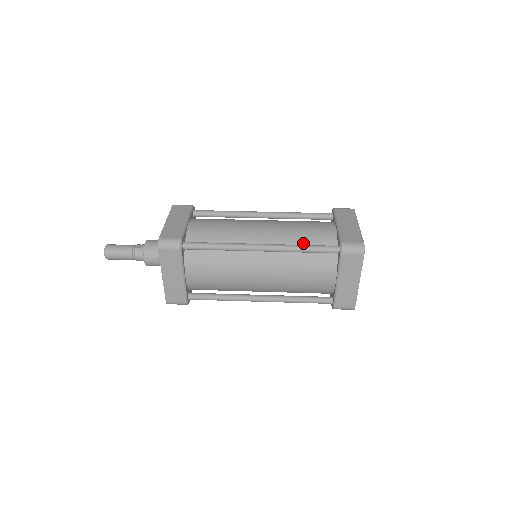
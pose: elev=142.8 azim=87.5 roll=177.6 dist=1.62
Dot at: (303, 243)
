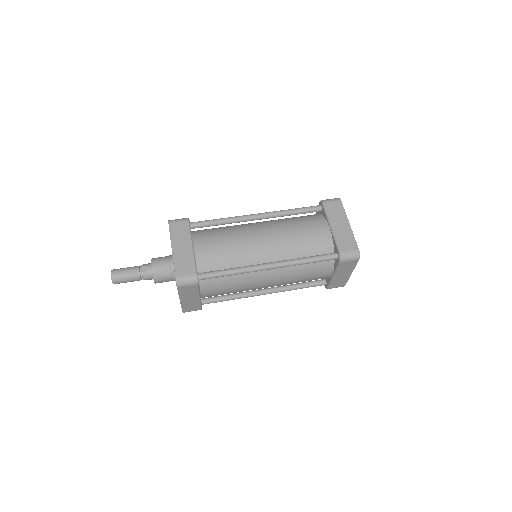
Dot at: (304, 252)
